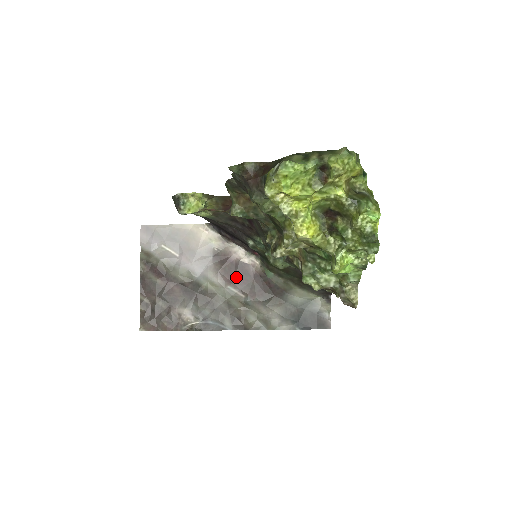
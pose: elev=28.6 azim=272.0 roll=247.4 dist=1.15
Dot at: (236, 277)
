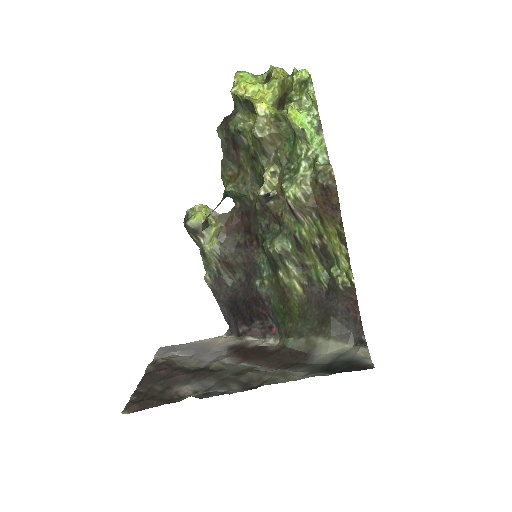
Dot at: (251, 356)
